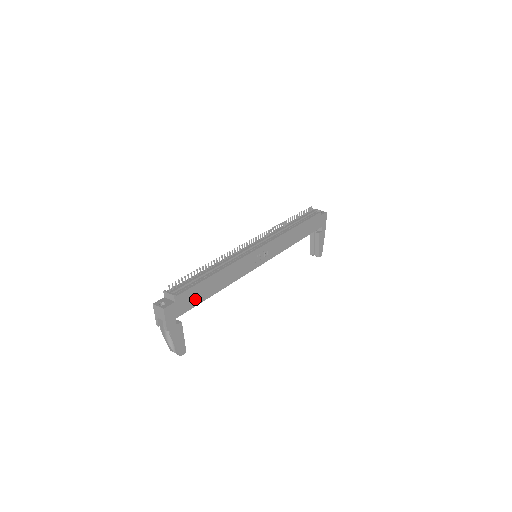
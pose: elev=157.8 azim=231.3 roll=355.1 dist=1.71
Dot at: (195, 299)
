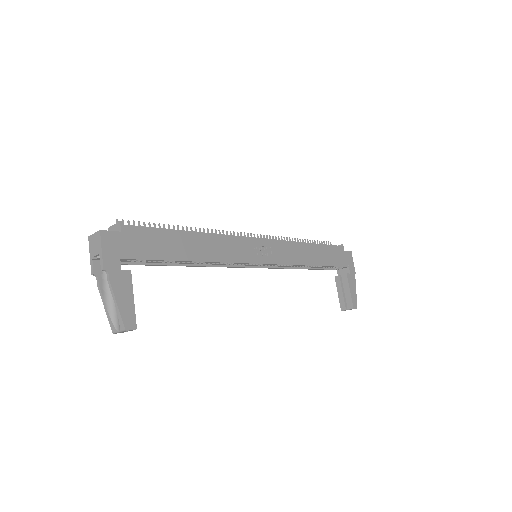
Dot at: (156, 249)
